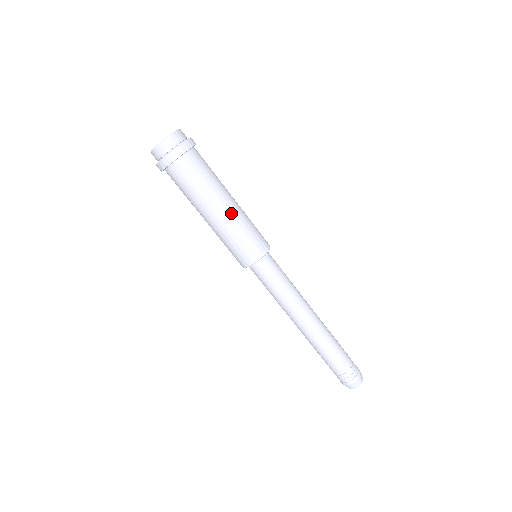
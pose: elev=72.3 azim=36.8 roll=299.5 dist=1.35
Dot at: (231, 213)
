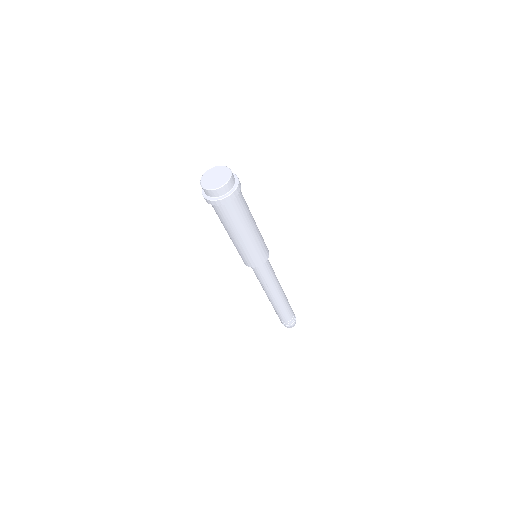
Dot at: (257, 230)
